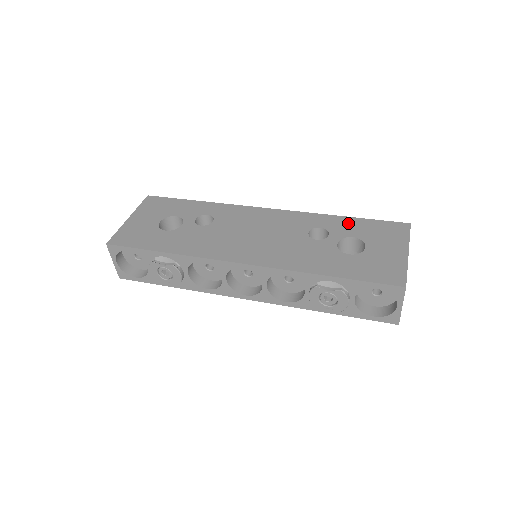
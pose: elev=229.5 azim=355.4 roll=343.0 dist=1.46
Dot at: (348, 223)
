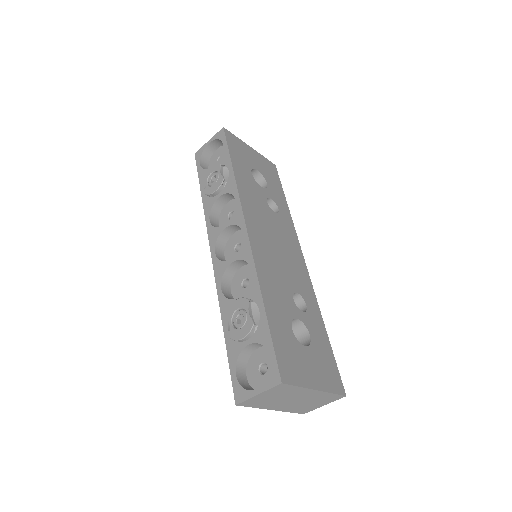
Dot at: (321, 332)
